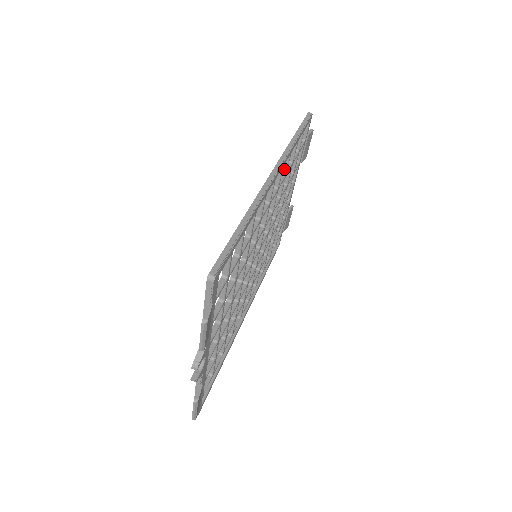
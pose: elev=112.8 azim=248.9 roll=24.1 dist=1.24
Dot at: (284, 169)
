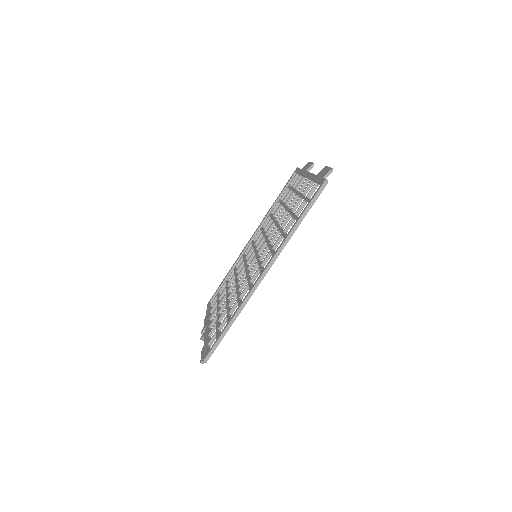
Dot at: occluded
